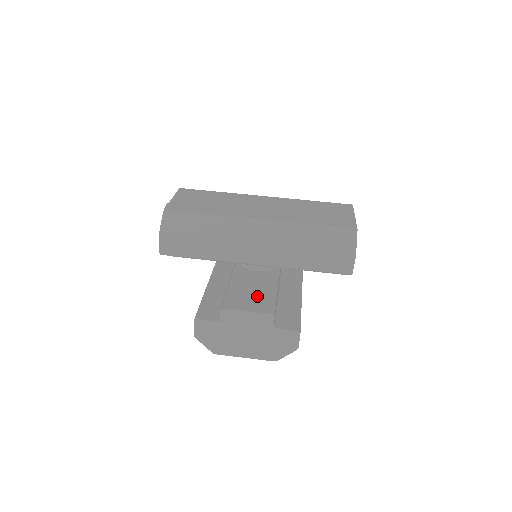
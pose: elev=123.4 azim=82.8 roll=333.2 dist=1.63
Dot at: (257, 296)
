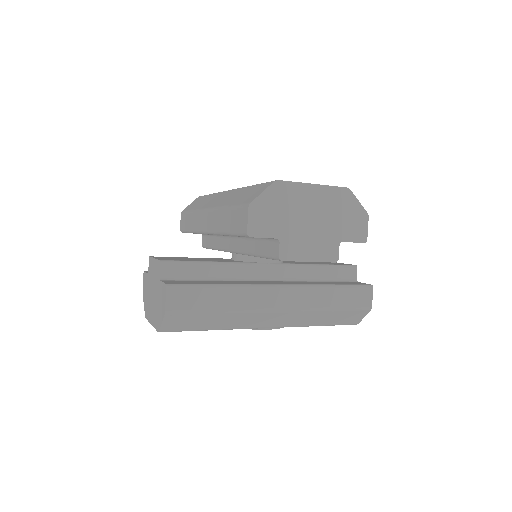
Dot at: (185, 259)
